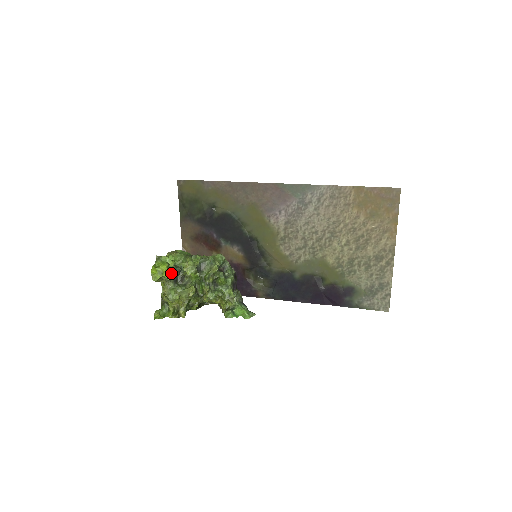
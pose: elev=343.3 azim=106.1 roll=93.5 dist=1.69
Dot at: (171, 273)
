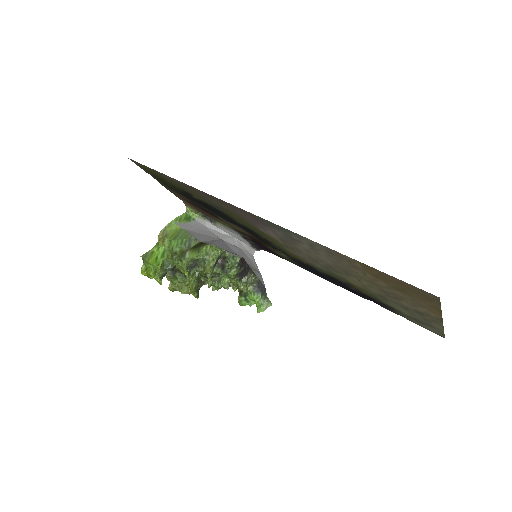
Dot at: (162, 276)
